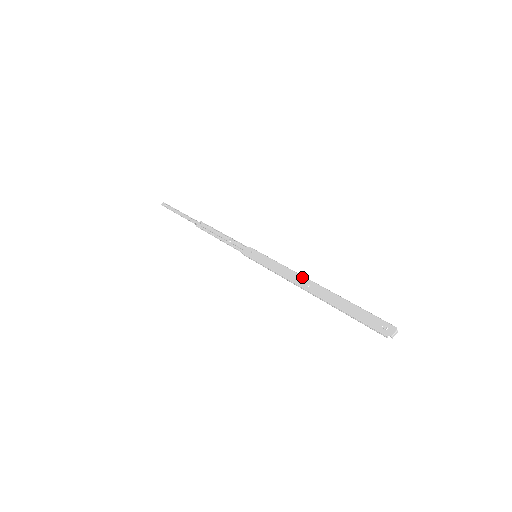
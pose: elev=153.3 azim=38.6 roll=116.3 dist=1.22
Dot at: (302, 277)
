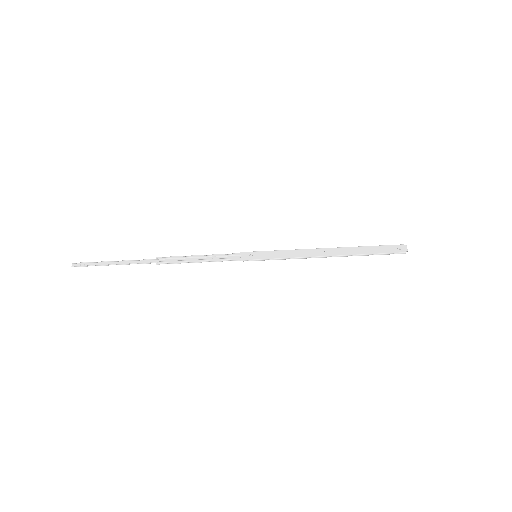
Dot at: (314, 250)
